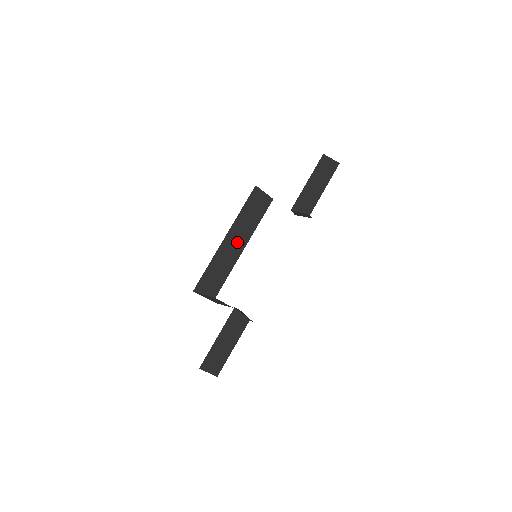
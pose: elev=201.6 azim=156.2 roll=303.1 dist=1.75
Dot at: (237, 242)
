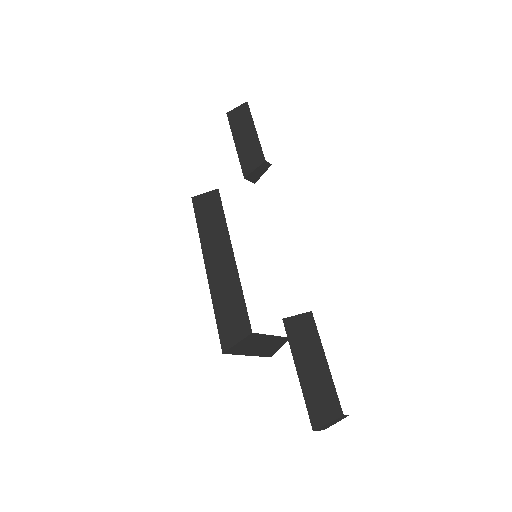
Dot at: (221, 258)
